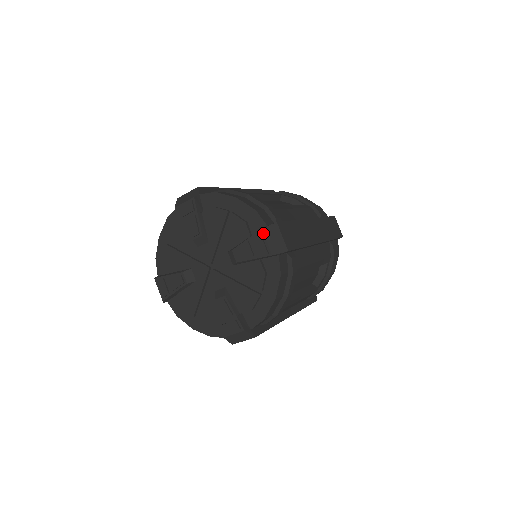
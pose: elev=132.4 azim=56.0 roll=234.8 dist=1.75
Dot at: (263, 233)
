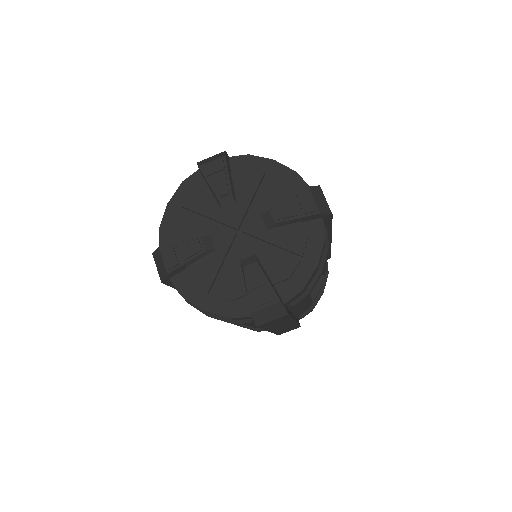
Dot at: (310, 191)
